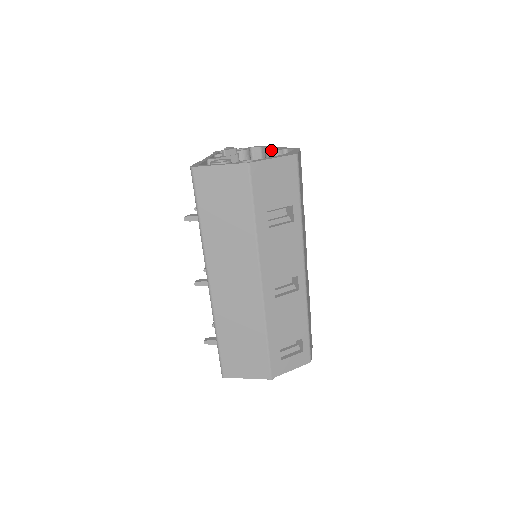
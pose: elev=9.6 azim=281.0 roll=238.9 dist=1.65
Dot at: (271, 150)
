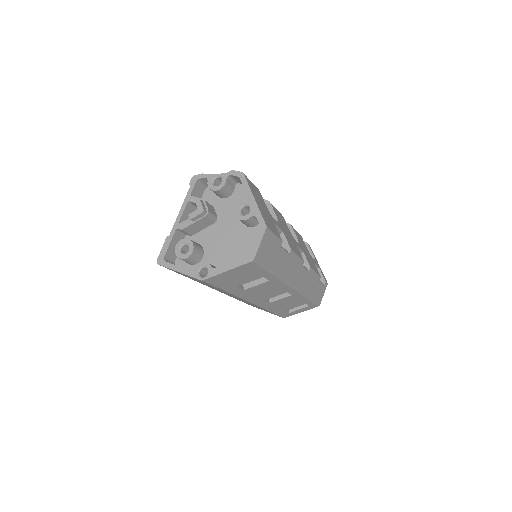
Dot at: (239, 217)
